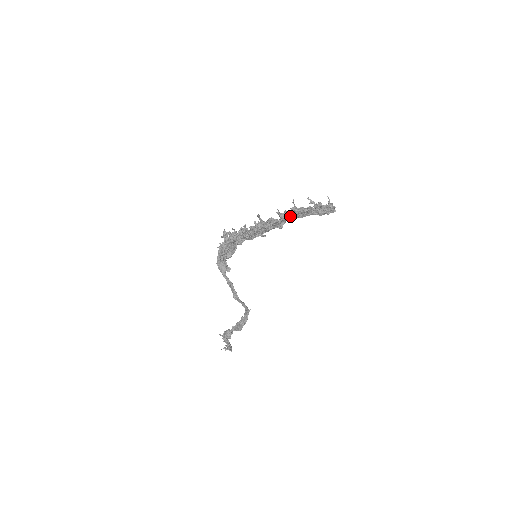
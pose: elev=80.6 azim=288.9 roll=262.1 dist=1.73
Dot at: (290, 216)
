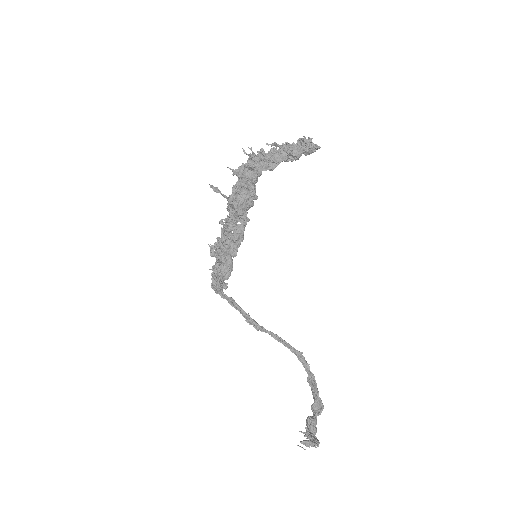
Dot at: (252, 171)
